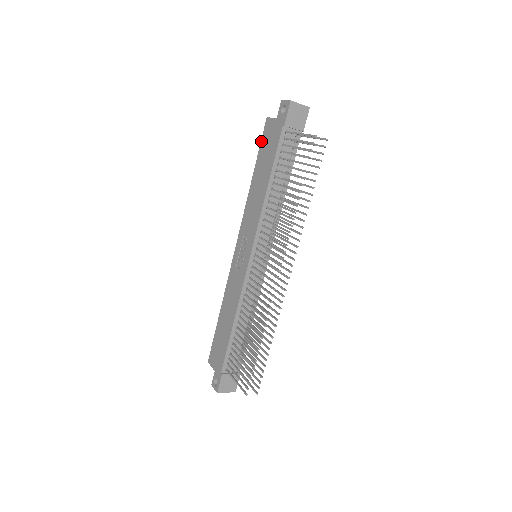
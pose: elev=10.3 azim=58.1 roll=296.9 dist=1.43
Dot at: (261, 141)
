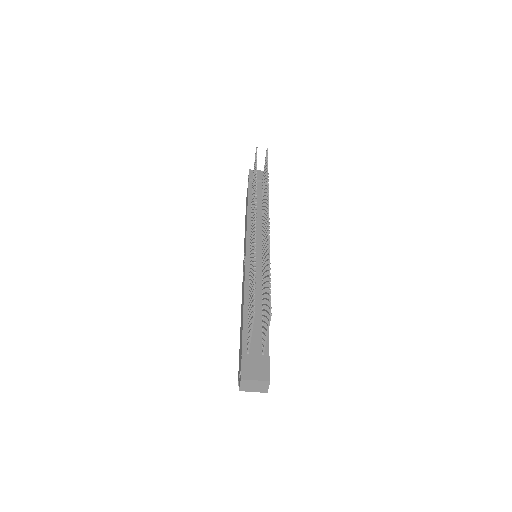
Dot at: occluded
